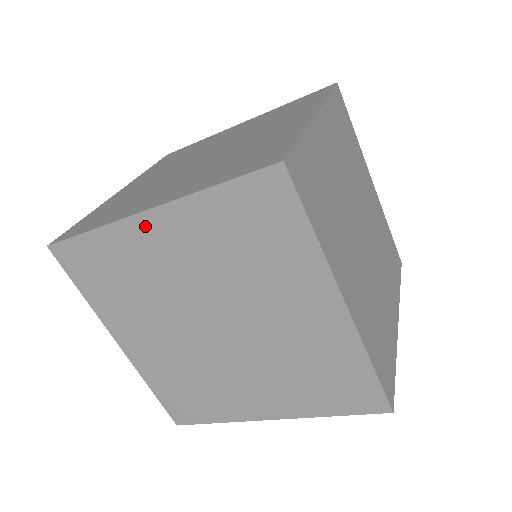
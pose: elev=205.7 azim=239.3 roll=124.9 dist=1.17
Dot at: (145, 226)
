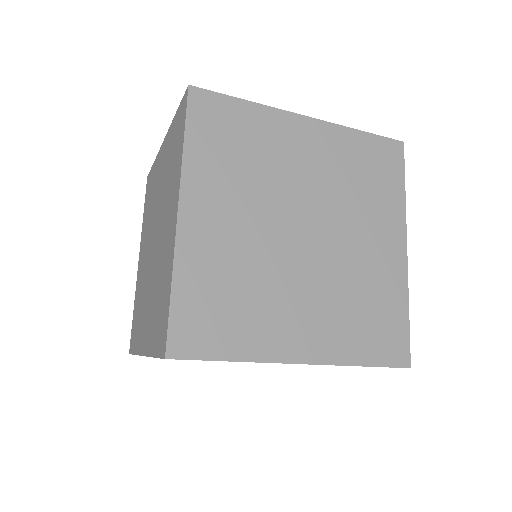
Dot at: (298, 125)
